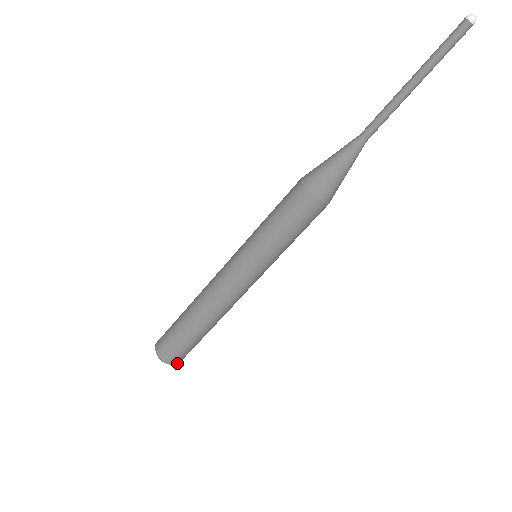
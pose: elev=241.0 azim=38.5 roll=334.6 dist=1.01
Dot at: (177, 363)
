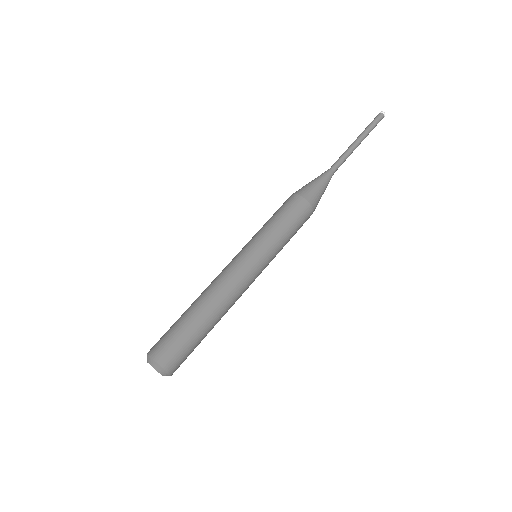
Dot at: (157, 359)
